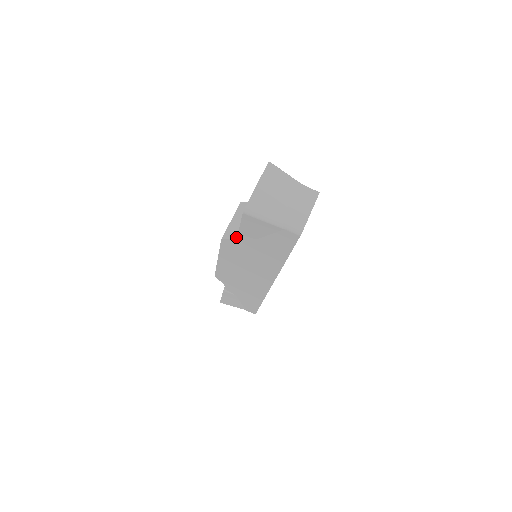
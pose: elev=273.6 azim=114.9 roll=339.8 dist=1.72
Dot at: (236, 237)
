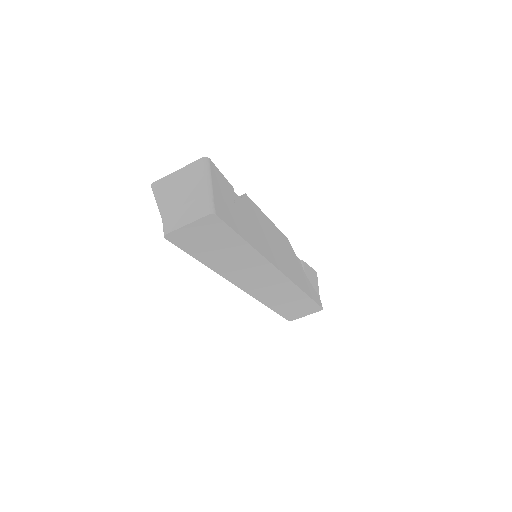
Dot at: occluded
